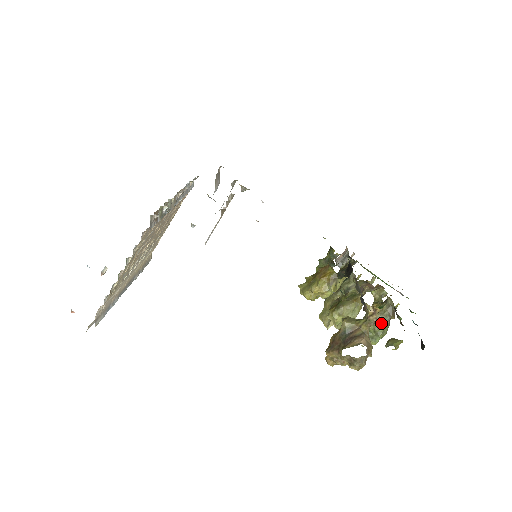
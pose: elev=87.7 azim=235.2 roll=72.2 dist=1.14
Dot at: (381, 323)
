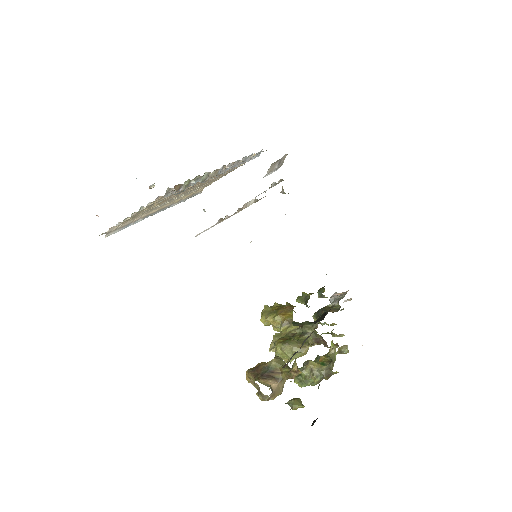
Dot at: (314, 376)
